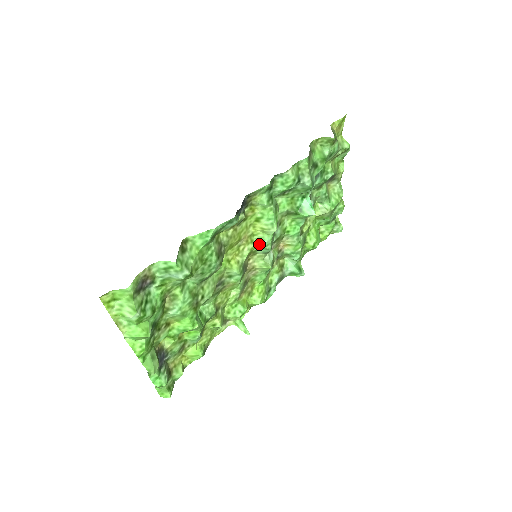
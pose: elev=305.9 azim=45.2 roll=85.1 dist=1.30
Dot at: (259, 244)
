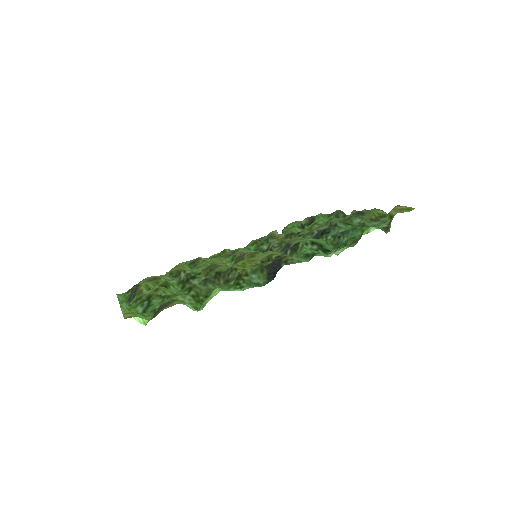
Dot at: occluded
